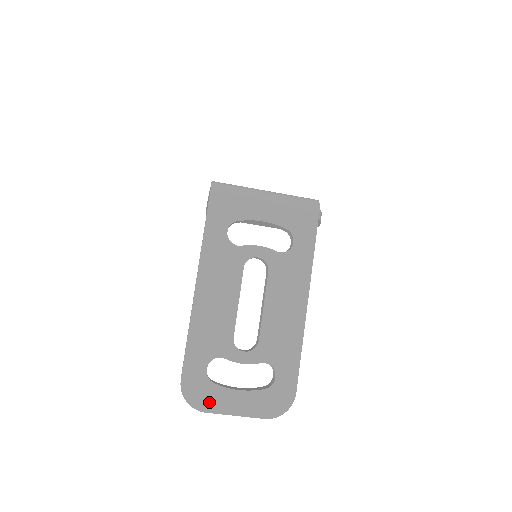
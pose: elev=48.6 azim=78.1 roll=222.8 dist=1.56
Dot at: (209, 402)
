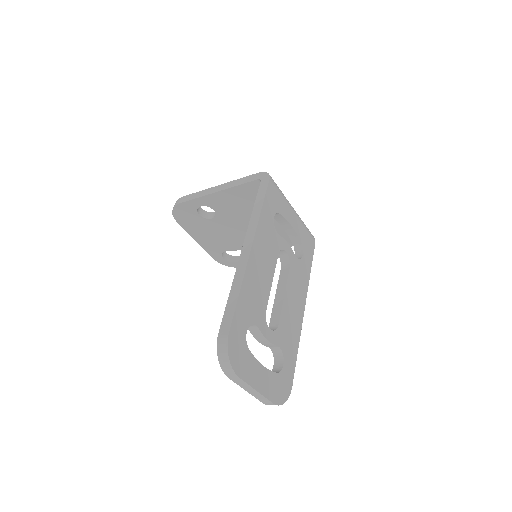
Dot at: (243, 368)
